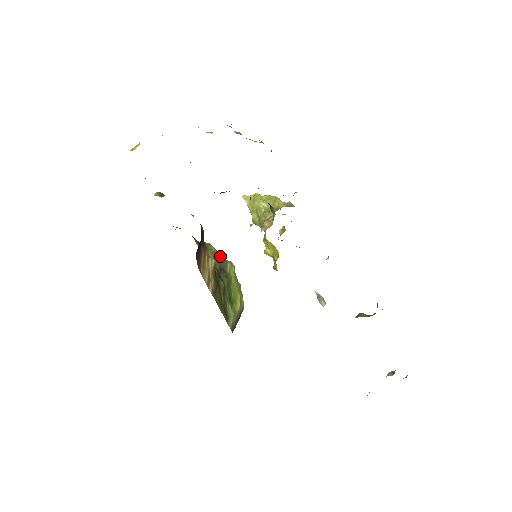
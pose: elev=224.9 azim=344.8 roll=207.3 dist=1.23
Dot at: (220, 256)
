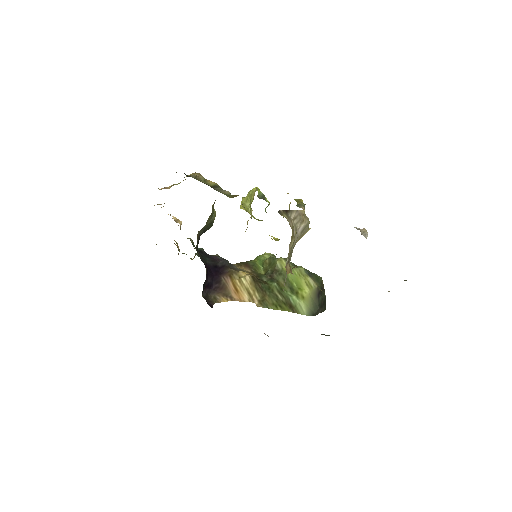
Dot at: (270, 260)
